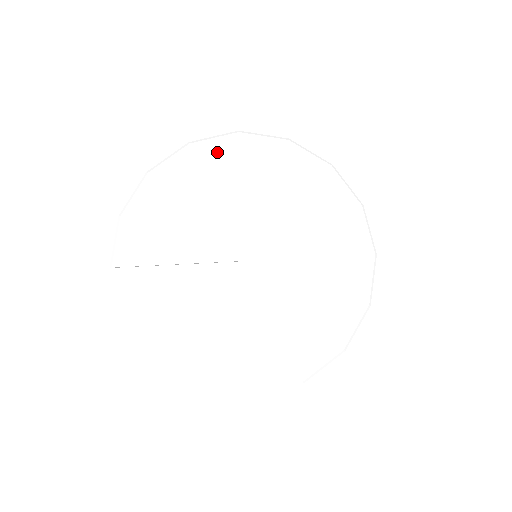
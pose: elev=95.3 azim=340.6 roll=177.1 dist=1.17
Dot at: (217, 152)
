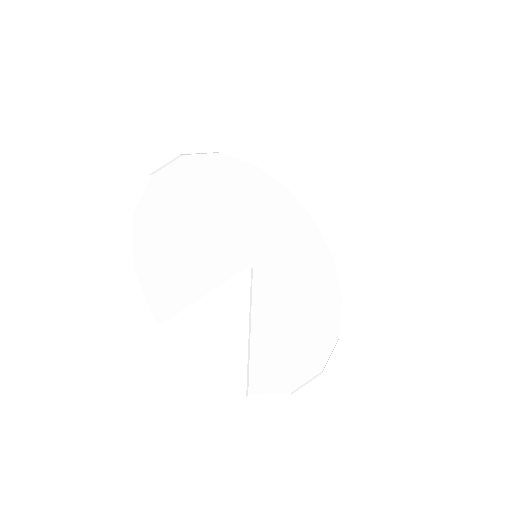
Dot at: (178, 177)
